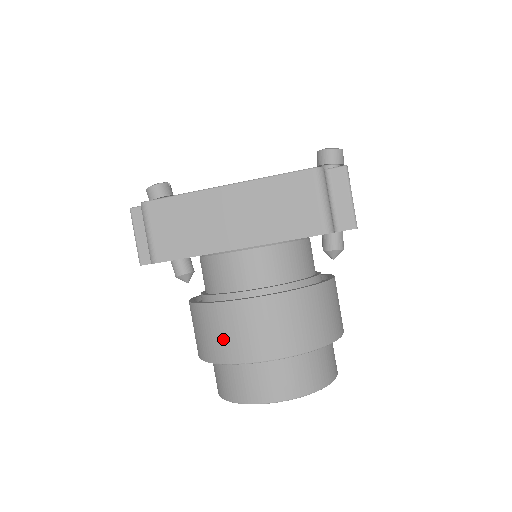
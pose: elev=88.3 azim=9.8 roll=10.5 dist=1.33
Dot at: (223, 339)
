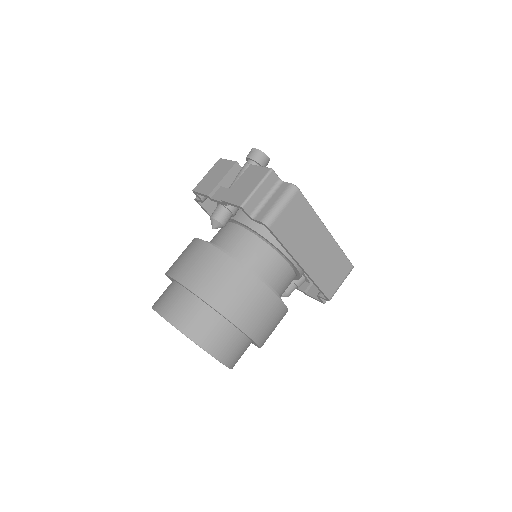
Dot at: (243, 304)
